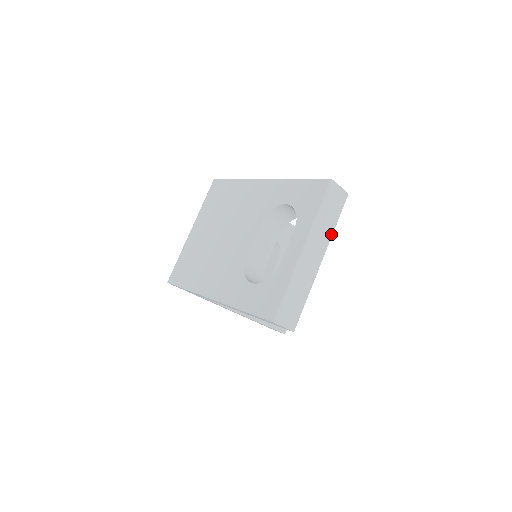
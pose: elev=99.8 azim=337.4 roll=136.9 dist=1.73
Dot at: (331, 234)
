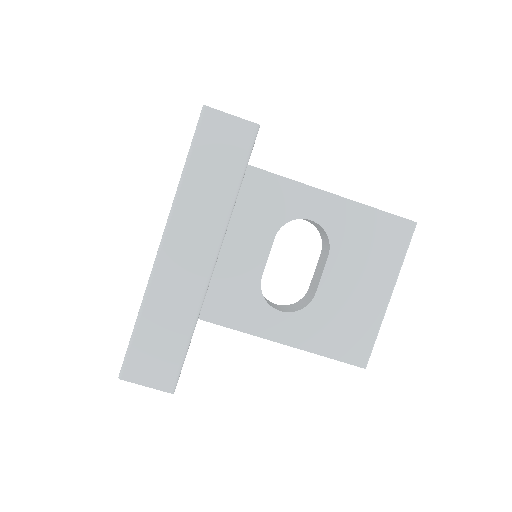
Dot at: (227, 209)
